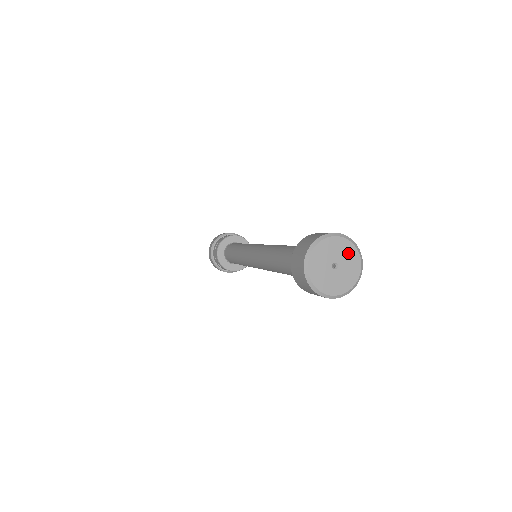
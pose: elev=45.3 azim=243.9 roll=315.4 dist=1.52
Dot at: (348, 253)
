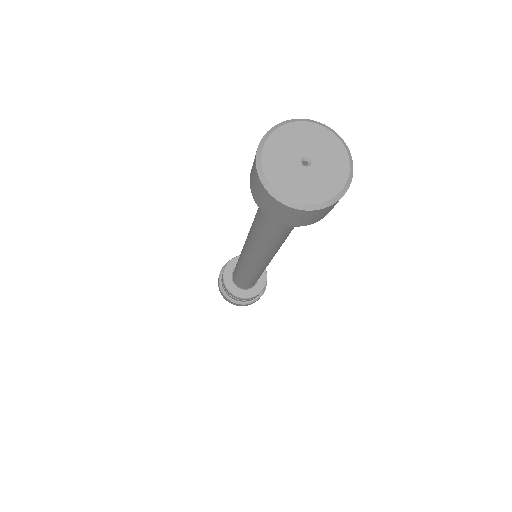
Dot at: (333, 158)
